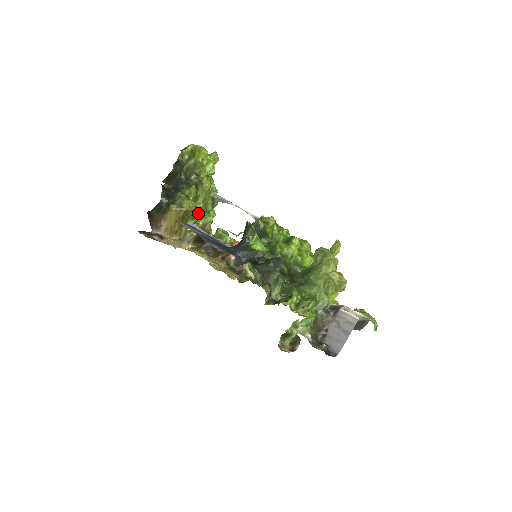
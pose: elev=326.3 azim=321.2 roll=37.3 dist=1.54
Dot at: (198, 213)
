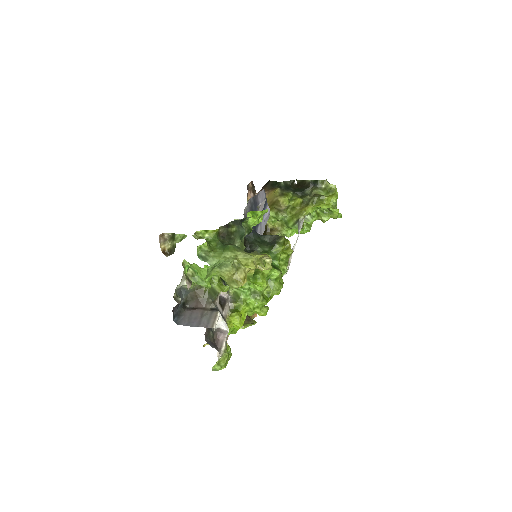
Dot at: (283, 215)
